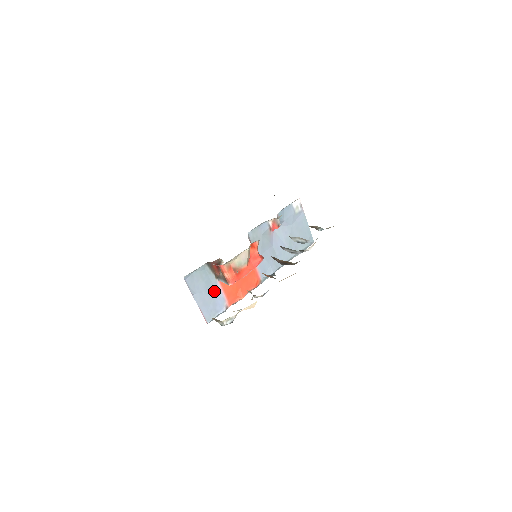
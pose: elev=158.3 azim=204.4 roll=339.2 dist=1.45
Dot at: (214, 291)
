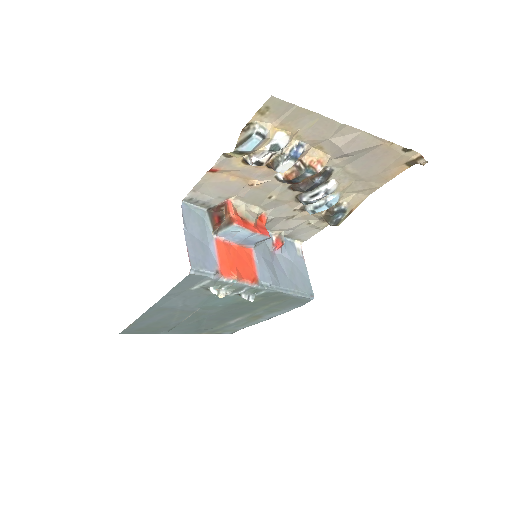
Dot at: (207, 247)
